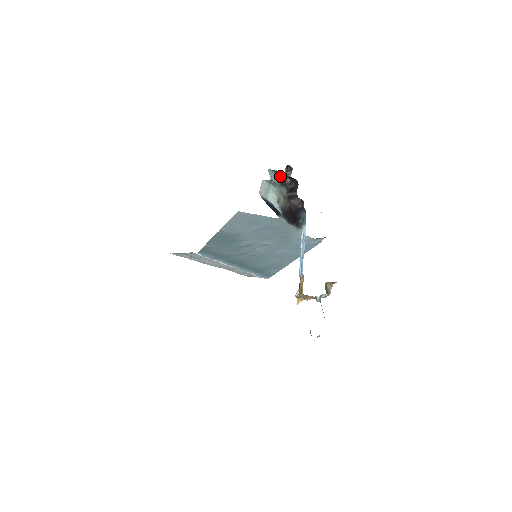
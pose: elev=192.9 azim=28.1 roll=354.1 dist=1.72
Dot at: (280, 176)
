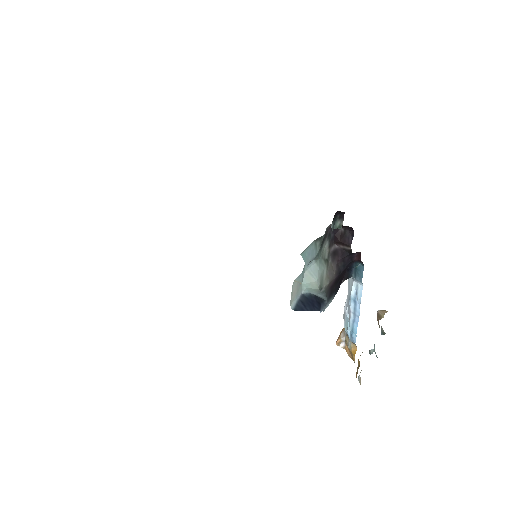
Dot at: (320, 238)
